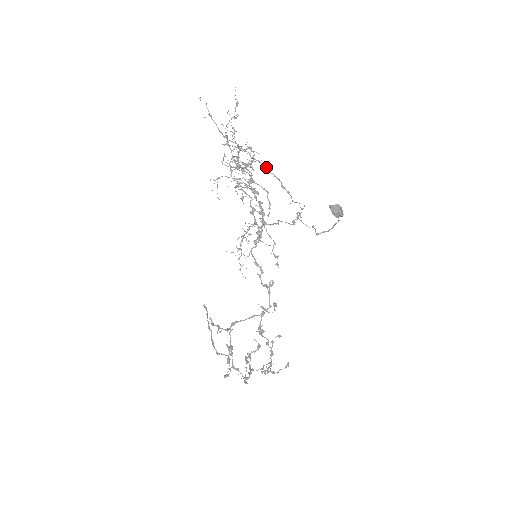
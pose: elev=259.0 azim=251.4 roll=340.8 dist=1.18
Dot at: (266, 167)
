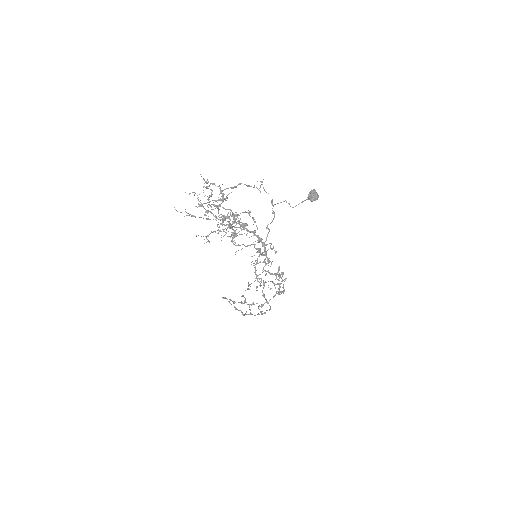
Dot at: (233, 187)
